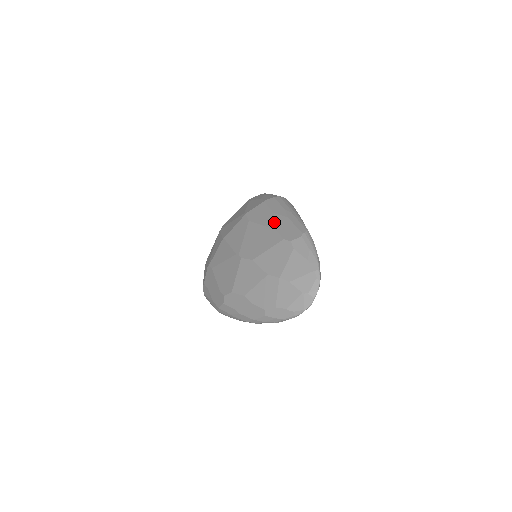
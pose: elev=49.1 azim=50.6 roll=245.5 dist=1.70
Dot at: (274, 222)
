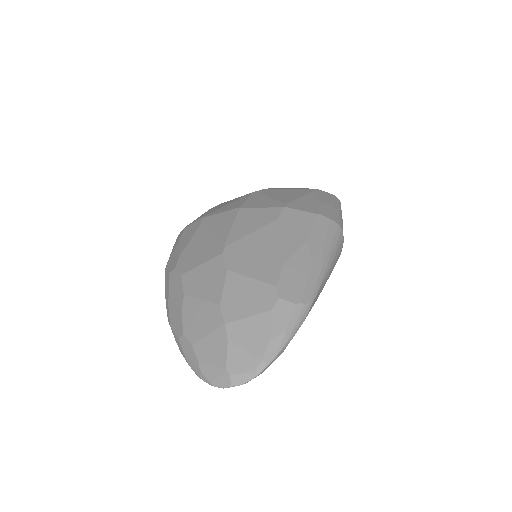
Dot at: (294, 252)
